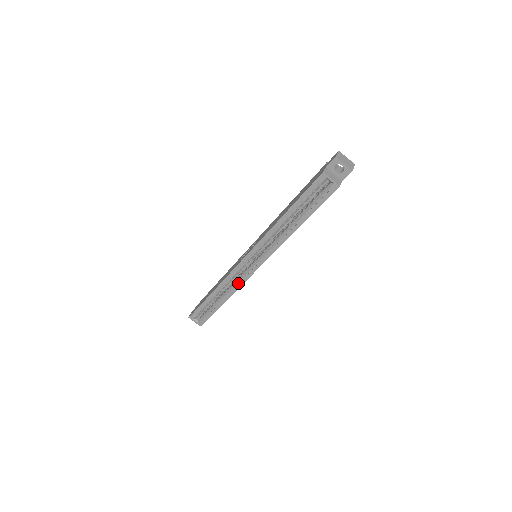
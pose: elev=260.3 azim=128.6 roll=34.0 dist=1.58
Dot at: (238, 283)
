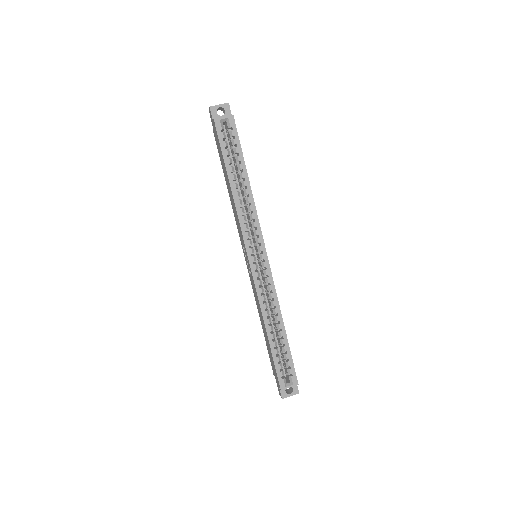
Dot at: (271, 290)
